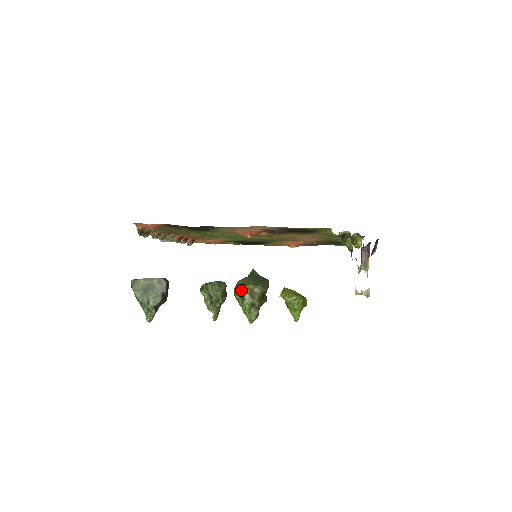
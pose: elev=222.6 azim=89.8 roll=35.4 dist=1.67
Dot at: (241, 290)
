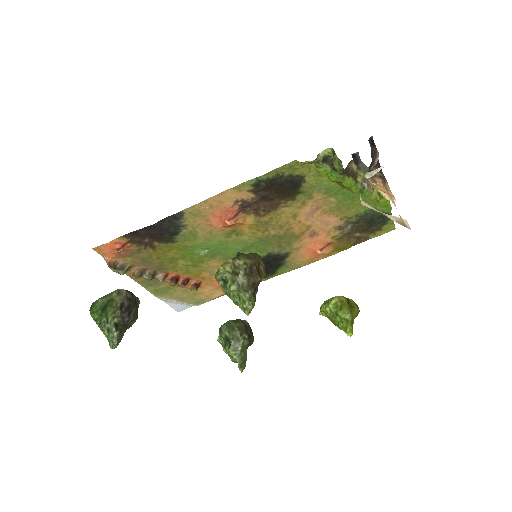
Dot at: (219, 270)
